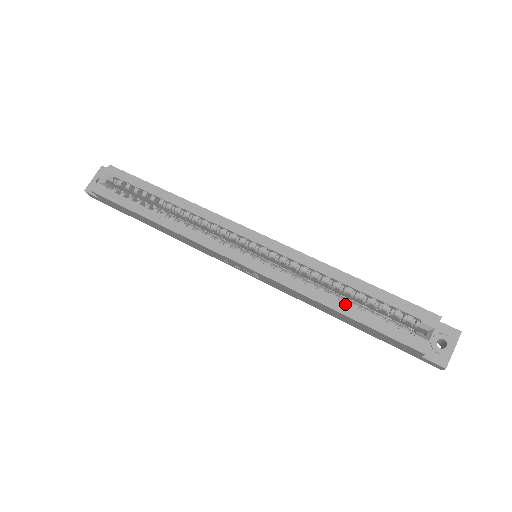
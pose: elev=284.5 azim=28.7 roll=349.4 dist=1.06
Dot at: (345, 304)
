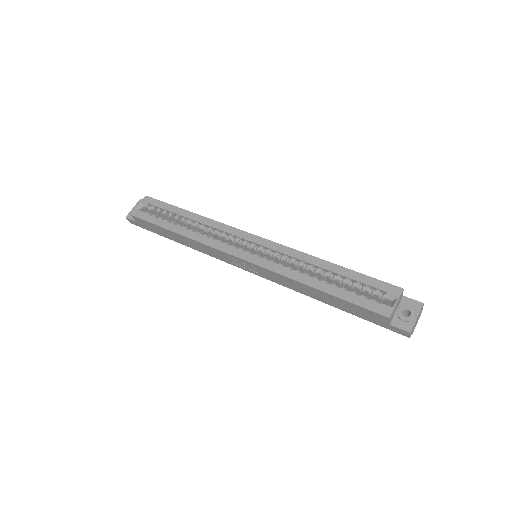
Dot at: (324, 283)
